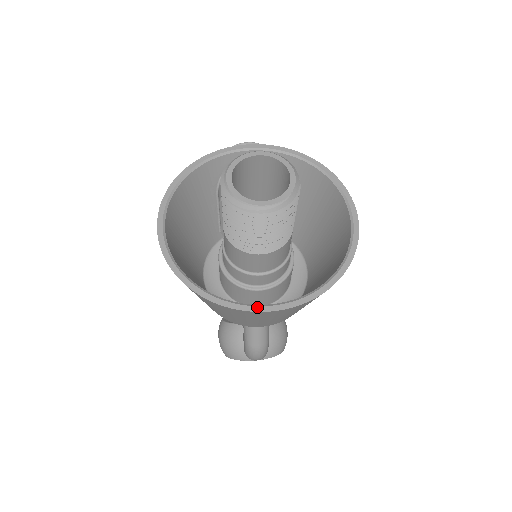
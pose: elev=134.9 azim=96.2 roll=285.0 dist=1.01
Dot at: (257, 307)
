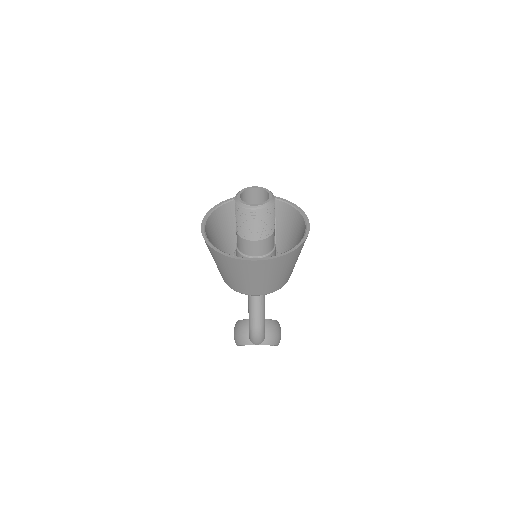
Dot at: (248, 258)
